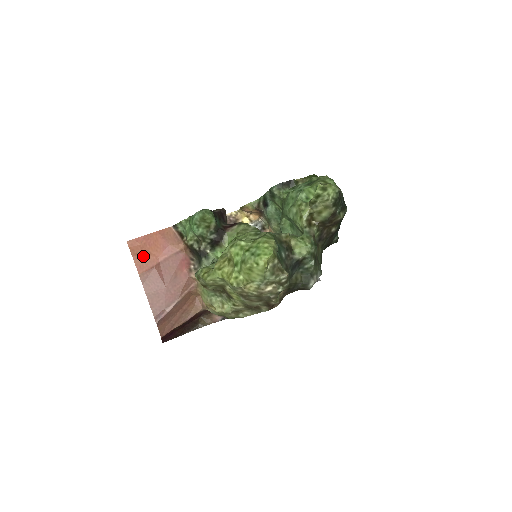
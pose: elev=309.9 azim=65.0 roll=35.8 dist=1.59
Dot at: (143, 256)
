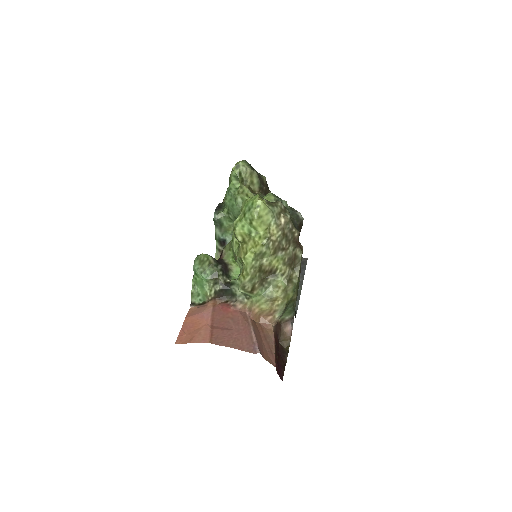
Dot at: (197, 335)
